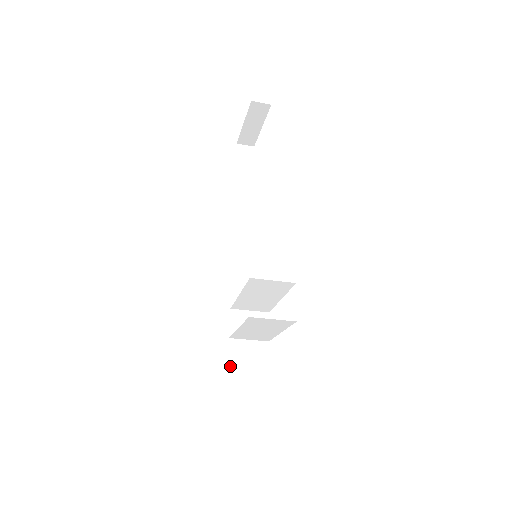
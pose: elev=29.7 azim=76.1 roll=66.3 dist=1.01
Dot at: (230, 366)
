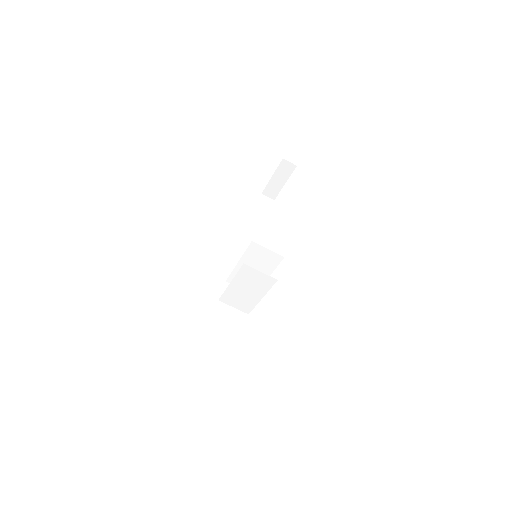
Dot at: (213, 319)
